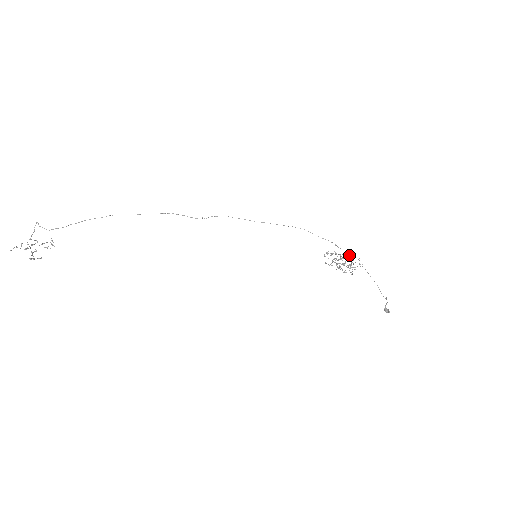
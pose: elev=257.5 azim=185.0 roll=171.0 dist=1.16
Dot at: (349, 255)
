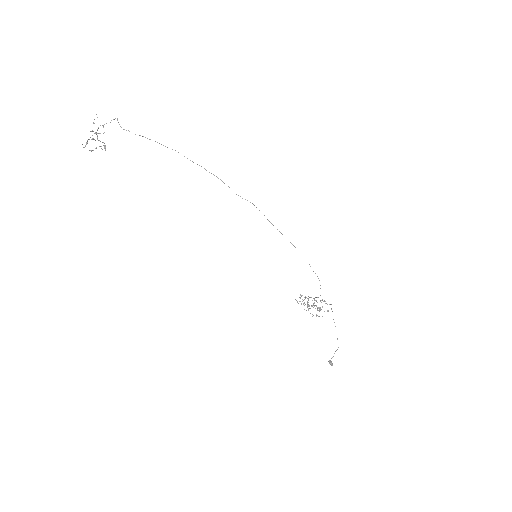
Dot at: occluded
